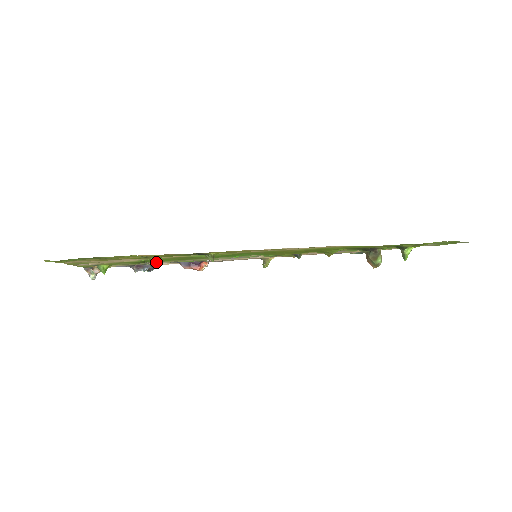
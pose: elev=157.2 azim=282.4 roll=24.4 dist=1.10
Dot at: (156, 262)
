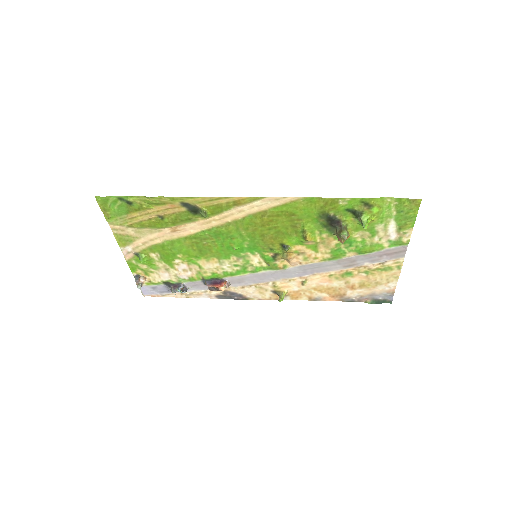
Dot at: (183, 266)
